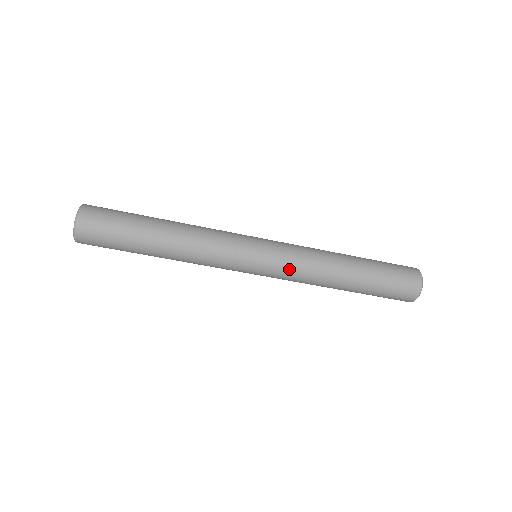
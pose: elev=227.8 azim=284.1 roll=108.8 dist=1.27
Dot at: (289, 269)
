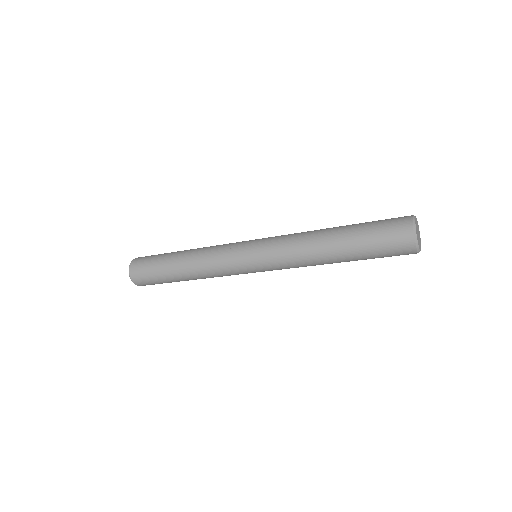
Dot at: (275, 255)
